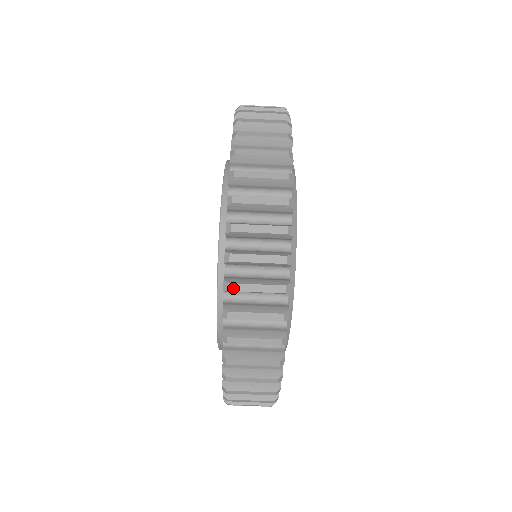
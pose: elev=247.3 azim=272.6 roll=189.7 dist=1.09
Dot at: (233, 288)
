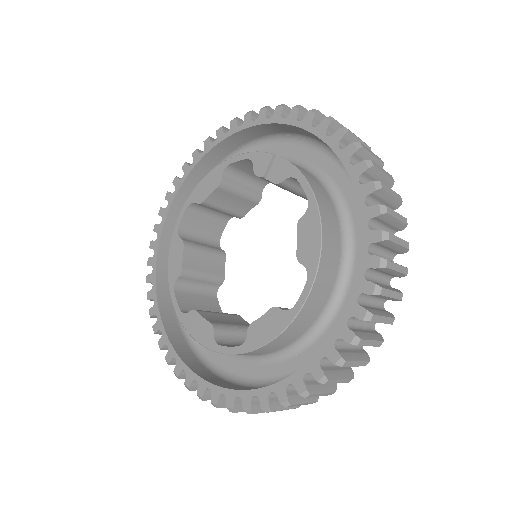
Dot at: (190, 389)
